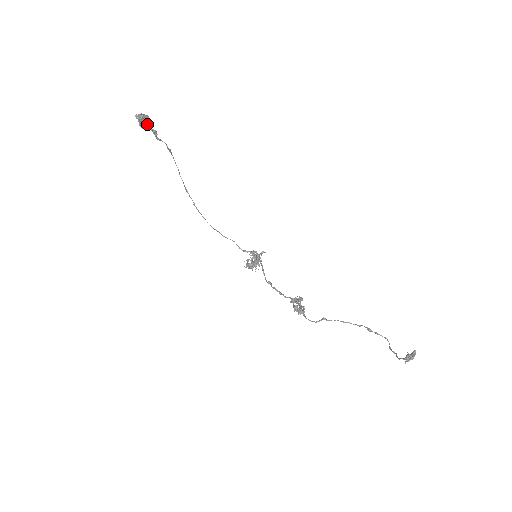
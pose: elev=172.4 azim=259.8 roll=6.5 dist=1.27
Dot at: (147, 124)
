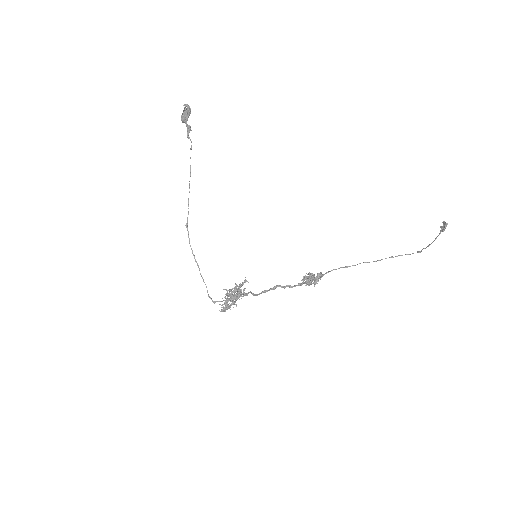
Dot at: occluded
